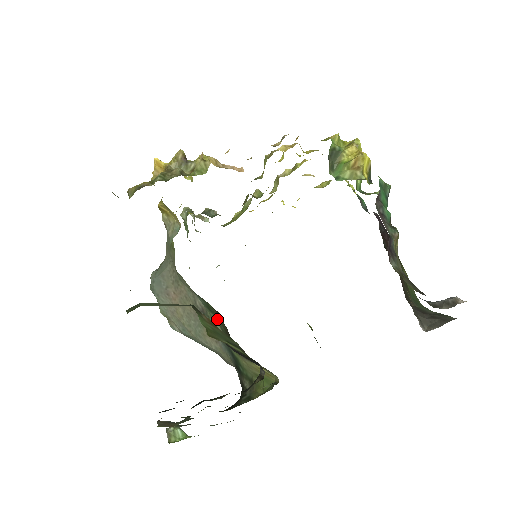
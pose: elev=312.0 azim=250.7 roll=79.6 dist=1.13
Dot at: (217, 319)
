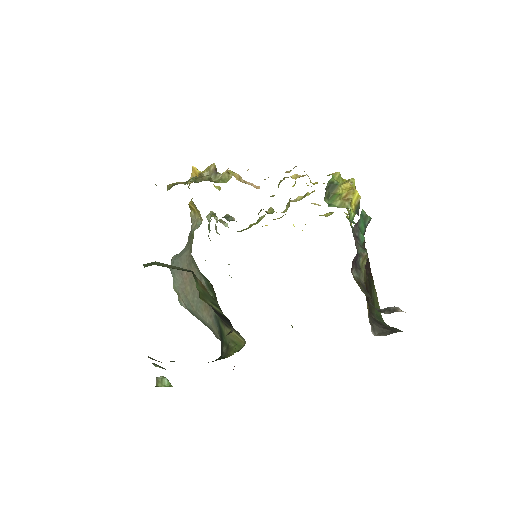
Dot at: (213, 296)
